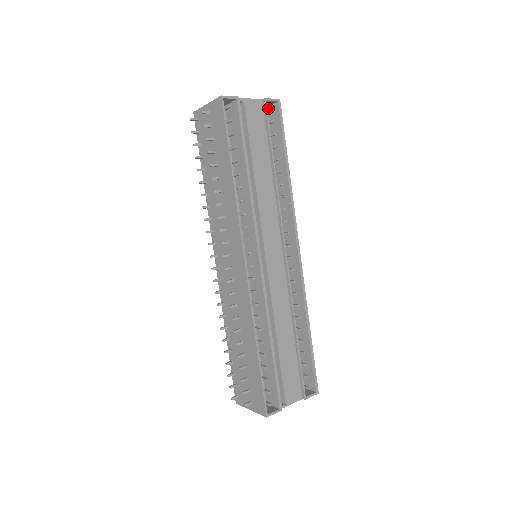
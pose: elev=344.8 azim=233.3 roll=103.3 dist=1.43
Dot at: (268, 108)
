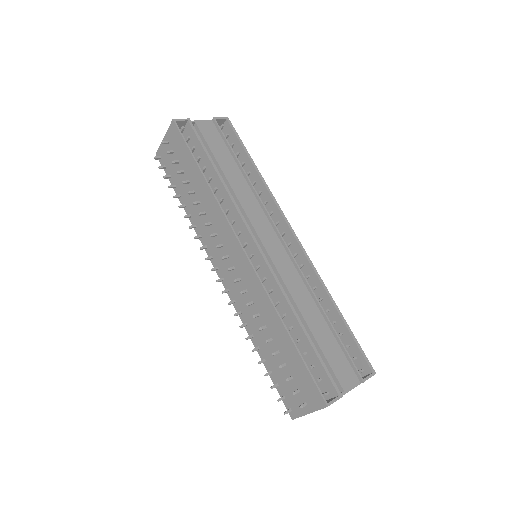
Dot at: (220, 127)
